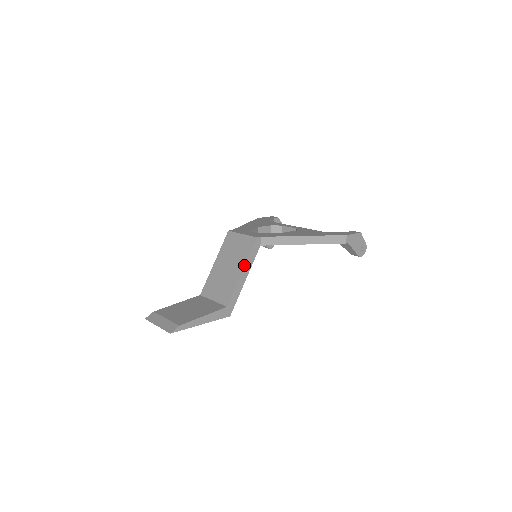
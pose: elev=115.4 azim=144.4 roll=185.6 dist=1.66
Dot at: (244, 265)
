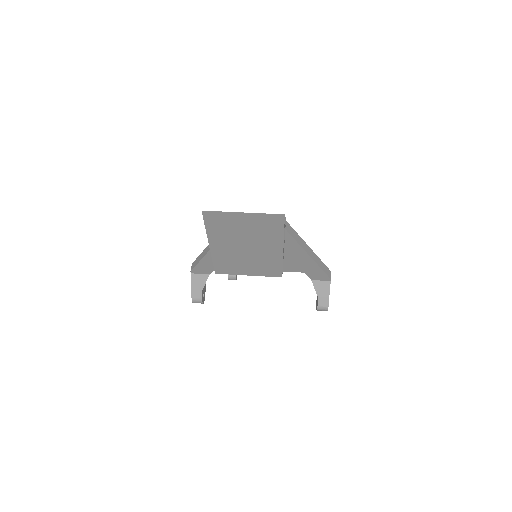
Dot at: (284, 232)
